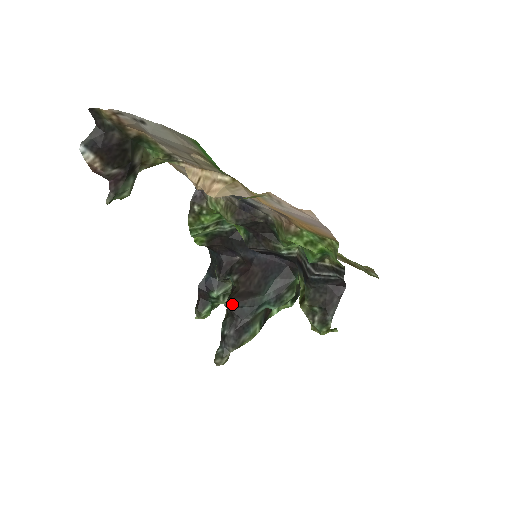
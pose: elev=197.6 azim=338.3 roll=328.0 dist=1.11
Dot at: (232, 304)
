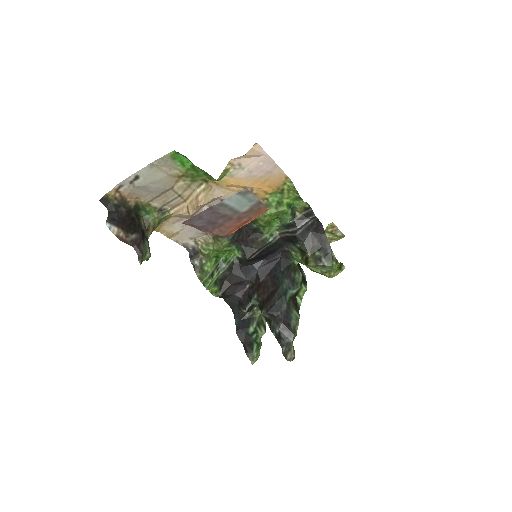
Dot at: (266, 309)
